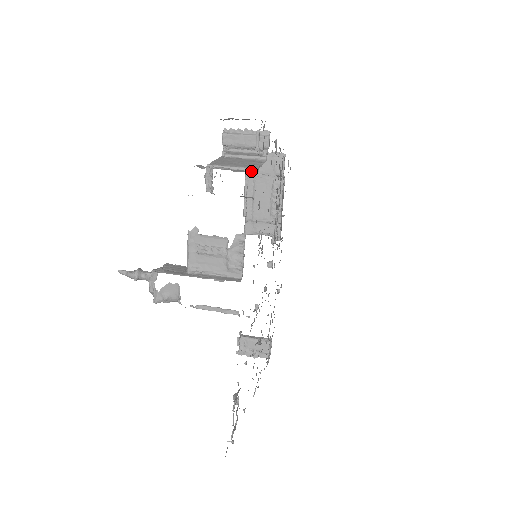
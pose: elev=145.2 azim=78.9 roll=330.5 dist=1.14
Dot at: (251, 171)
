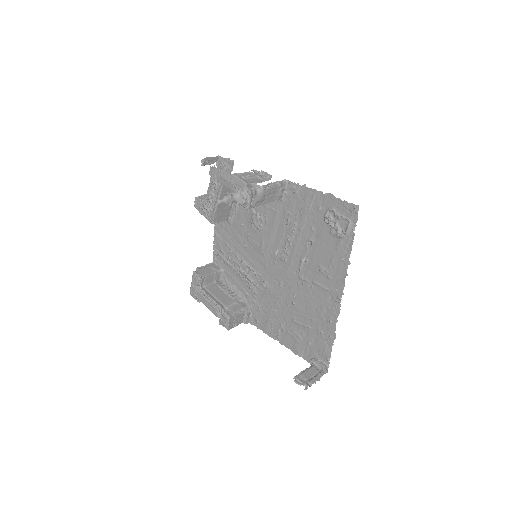
Dot at: (231, 169)
